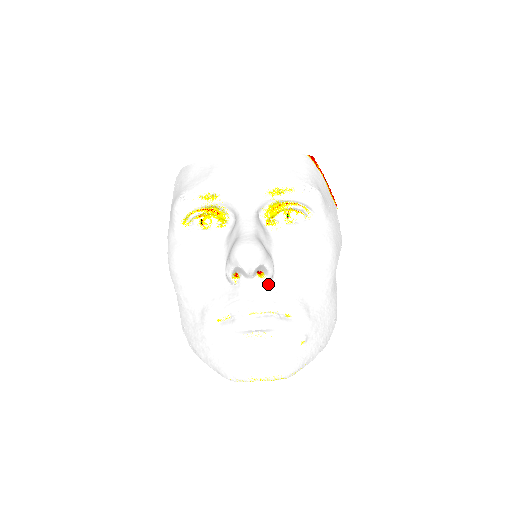
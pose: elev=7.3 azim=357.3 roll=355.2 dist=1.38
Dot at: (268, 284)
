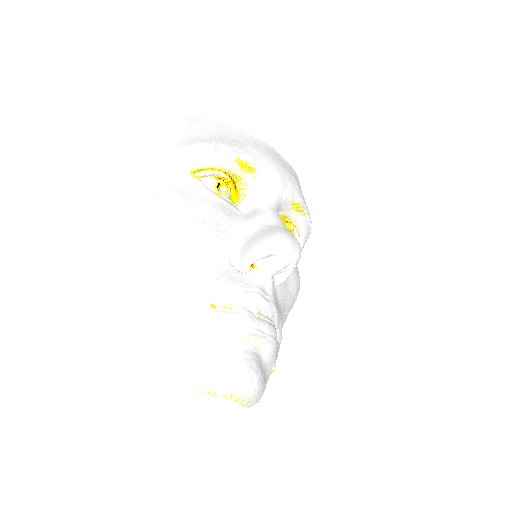
Dot at: occluded
